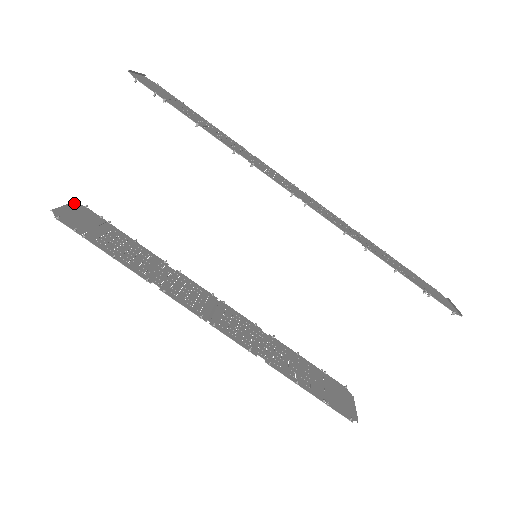
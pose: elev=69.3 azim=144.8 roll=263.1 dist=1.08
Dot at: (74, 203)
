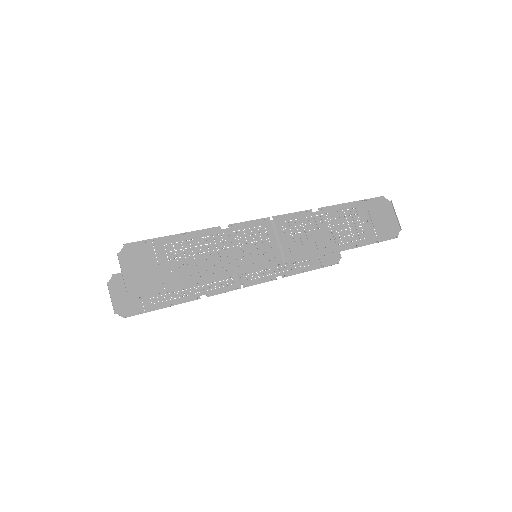
Dot at: (108, 283)
